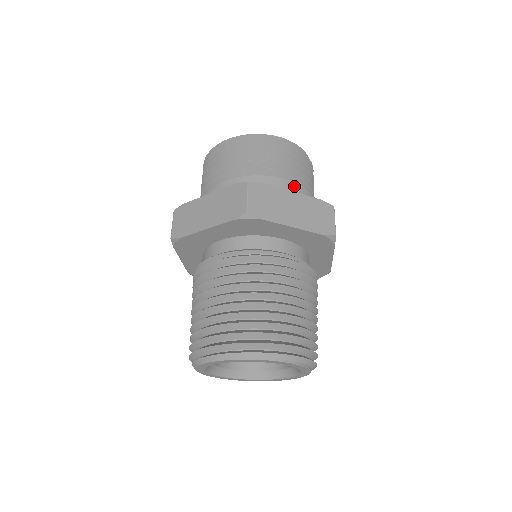
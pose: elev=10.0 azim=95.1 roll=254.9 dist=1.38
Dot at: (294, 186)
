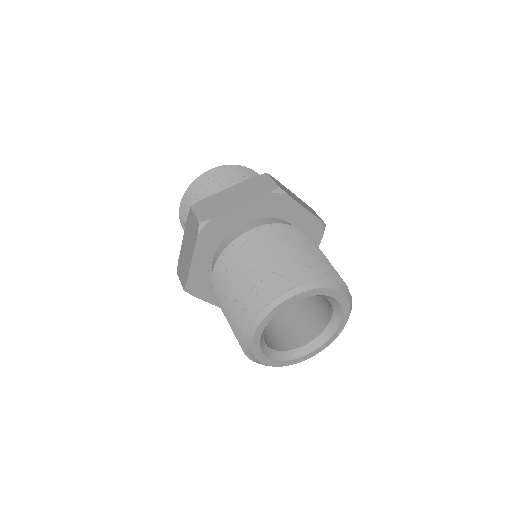
Dot at: occluded
